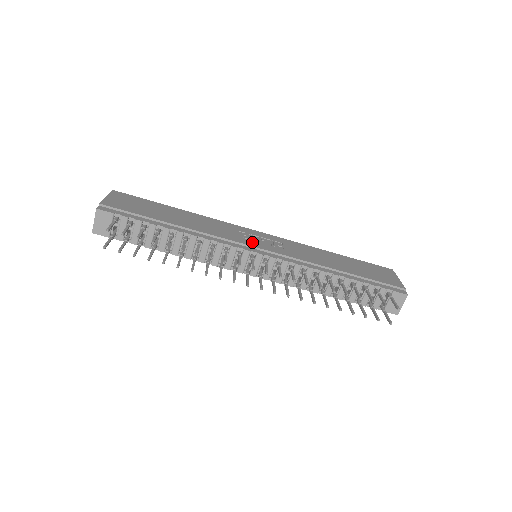
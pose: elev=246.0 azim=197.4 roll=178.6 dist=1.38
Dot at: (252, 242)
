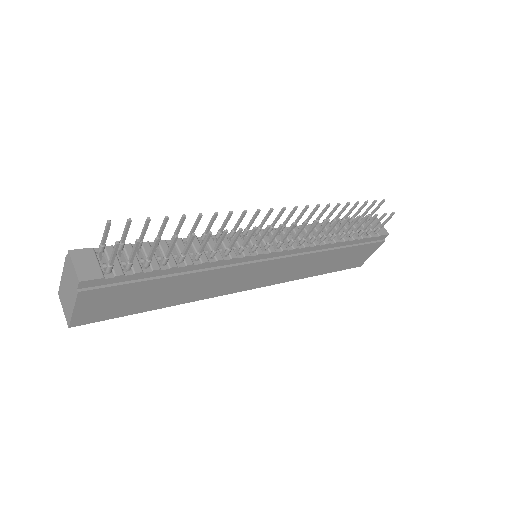
Dot at: occluded
